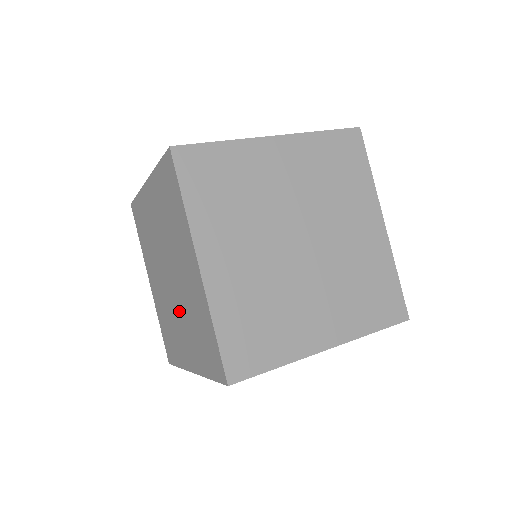
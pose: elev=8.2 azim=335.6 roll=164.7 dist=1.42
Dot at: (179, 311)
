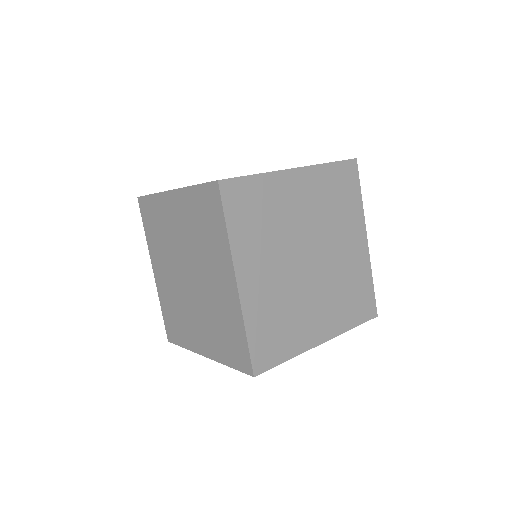
Dot at: (197, 306)
